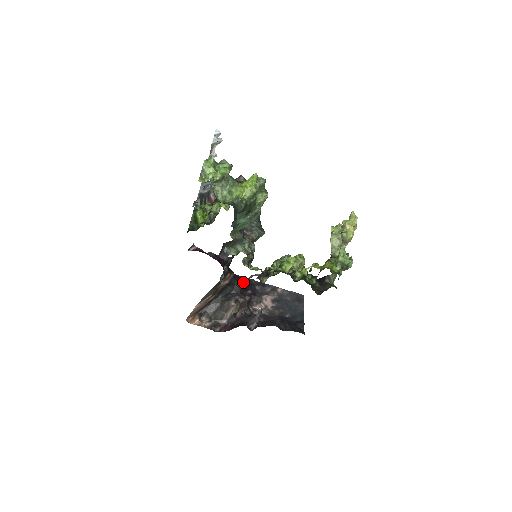
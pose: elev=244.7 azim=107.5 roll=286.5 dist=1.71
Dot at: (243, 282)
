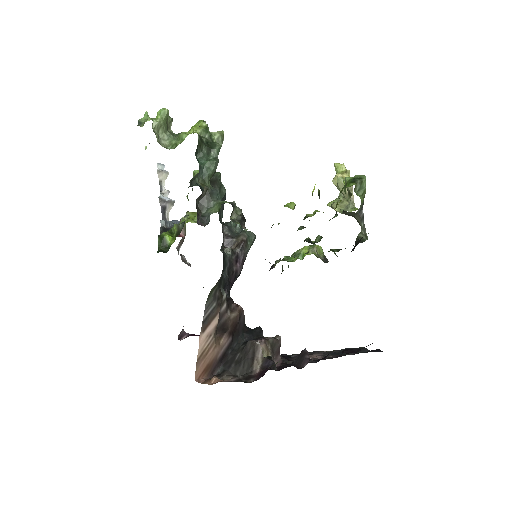
Dot at: occluded
